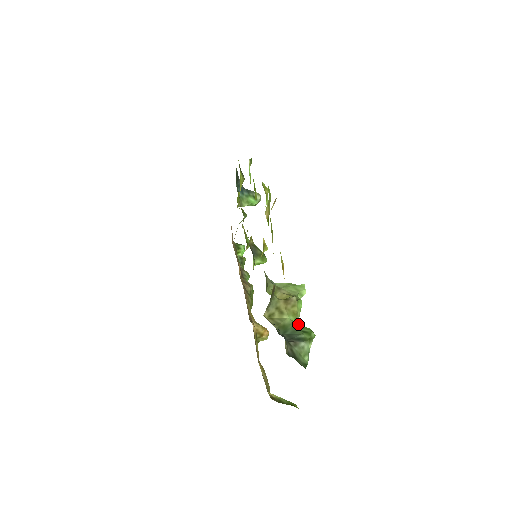
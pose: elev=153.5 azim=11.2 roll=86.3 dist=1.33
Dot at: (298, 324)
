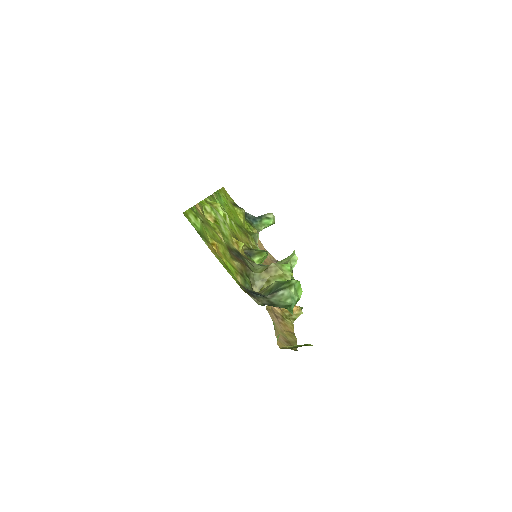
Dot at: (283, 281)
